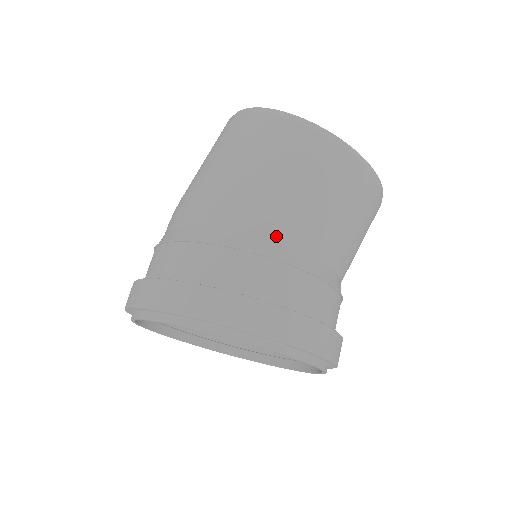
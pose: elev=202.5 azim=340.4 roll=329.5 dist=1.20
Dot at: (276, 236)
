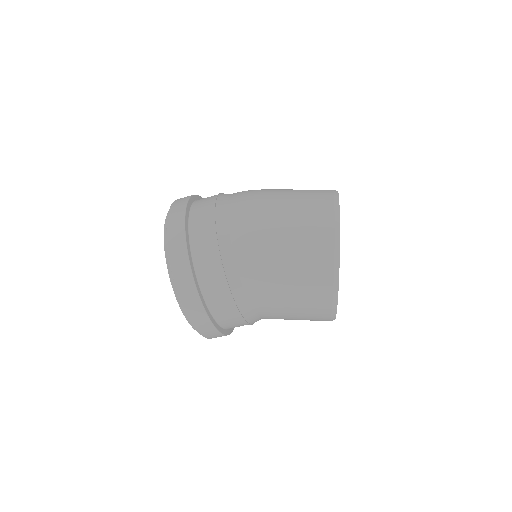
Dot at: (255, 306)
